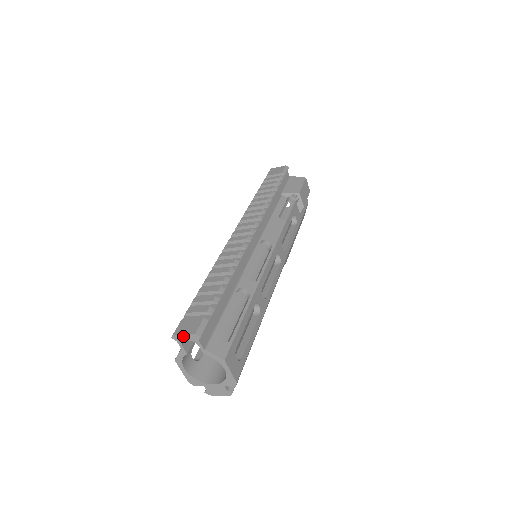
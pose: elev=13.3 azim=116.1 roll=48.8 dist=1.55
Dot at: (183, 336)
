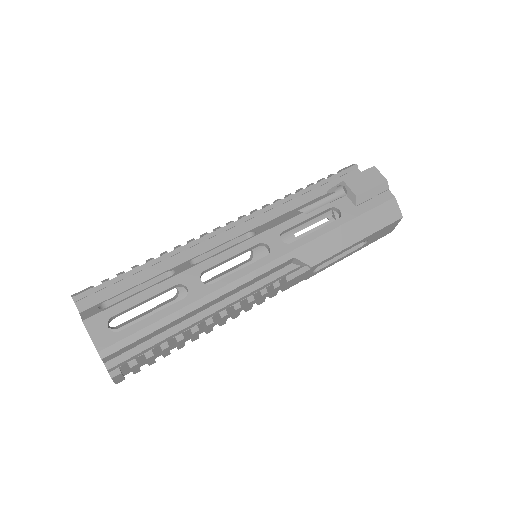
Dot at: occluded
